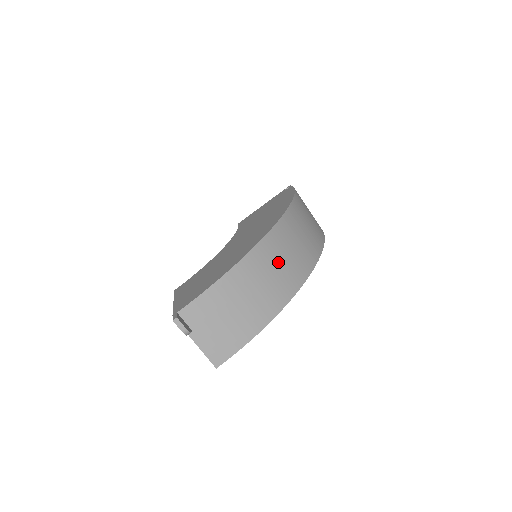
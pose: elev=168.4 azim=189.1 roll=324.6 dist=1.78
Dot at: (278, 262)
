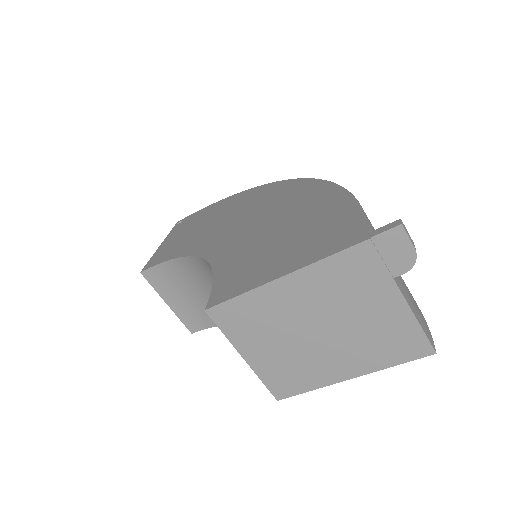
Dot at: occluded
